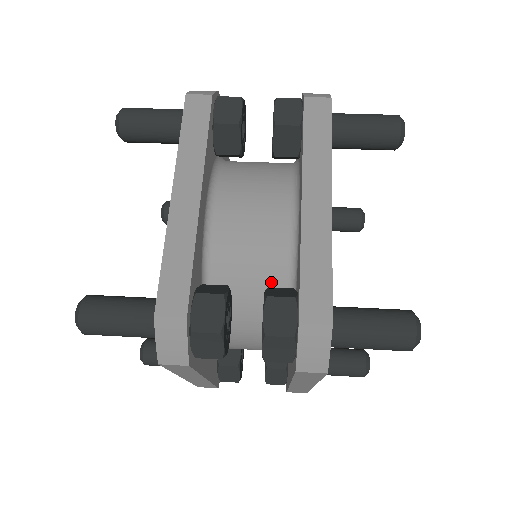
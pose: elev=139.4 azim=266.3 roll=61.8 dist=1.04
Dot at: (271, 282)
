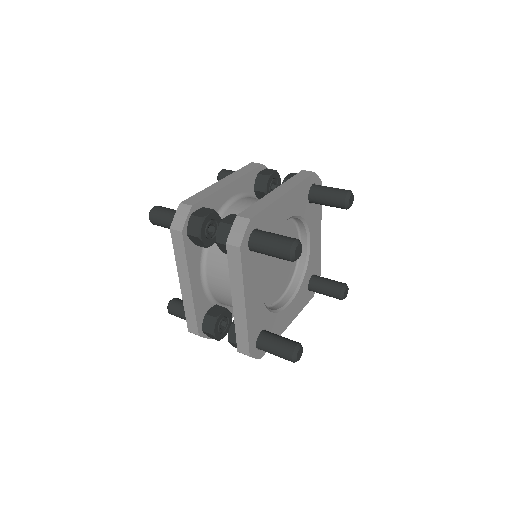
Dot at: occluded
